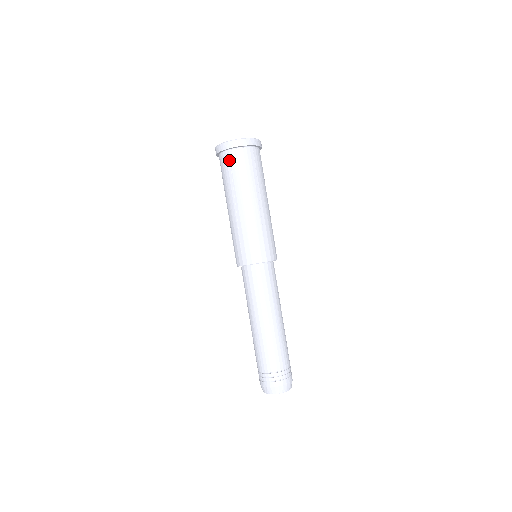
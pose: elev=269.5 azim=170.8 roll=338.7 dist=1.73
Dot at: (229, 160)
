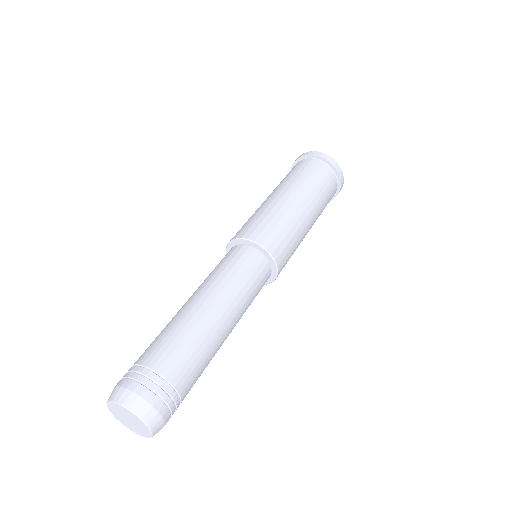
Dot at: (293, 168)
